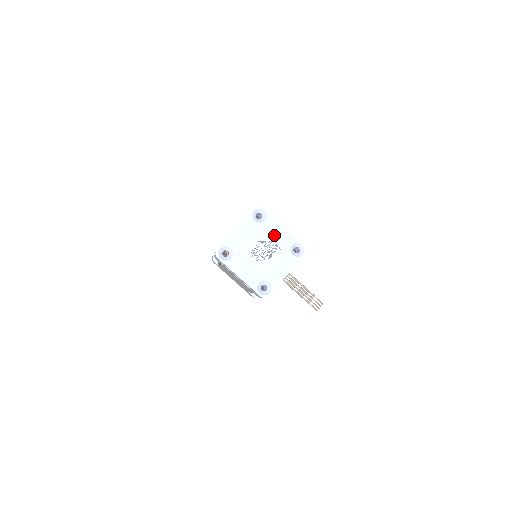
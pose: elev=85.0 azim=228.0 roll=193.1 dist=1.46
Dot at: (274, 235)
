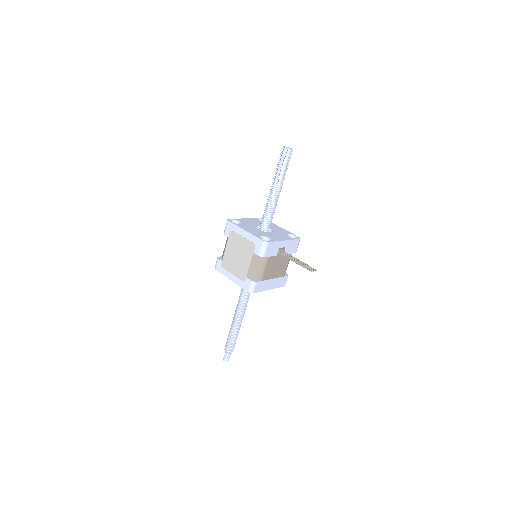
Dot at: (274, 228)
